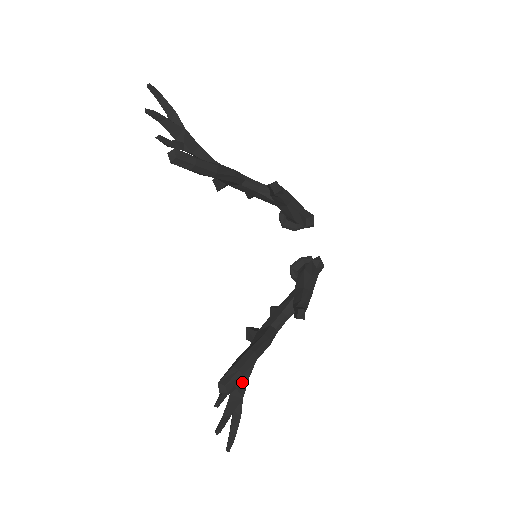
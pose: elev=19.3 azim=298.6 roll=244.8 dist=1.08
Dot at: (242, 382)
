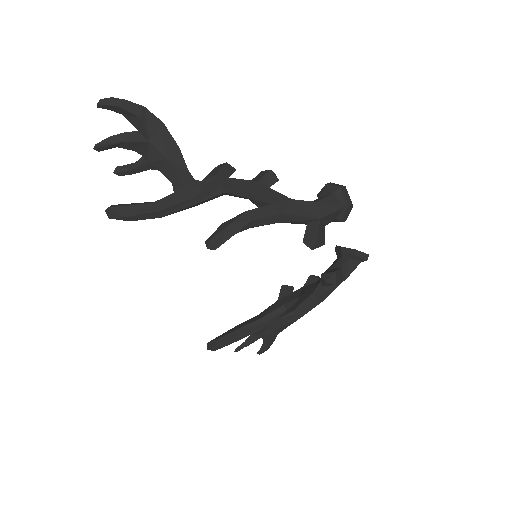
Dot at: occluded
